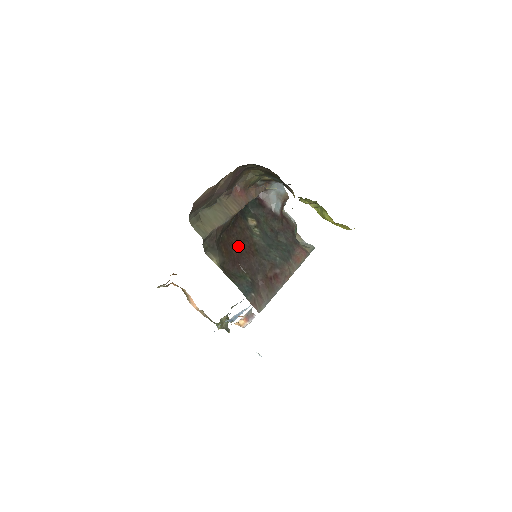
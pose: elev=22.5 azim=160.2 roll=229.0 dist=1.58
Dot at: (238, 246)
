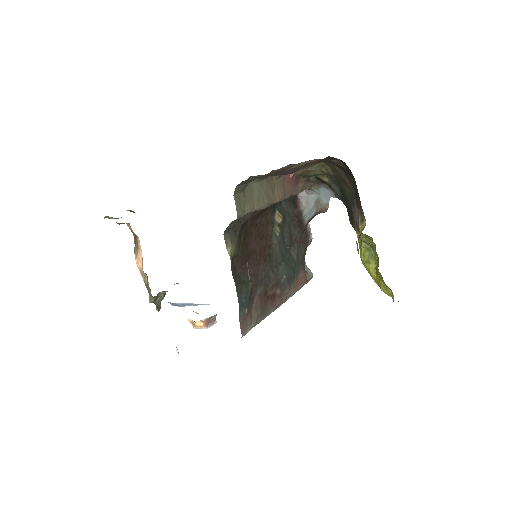
Dot at: (255, 241)
